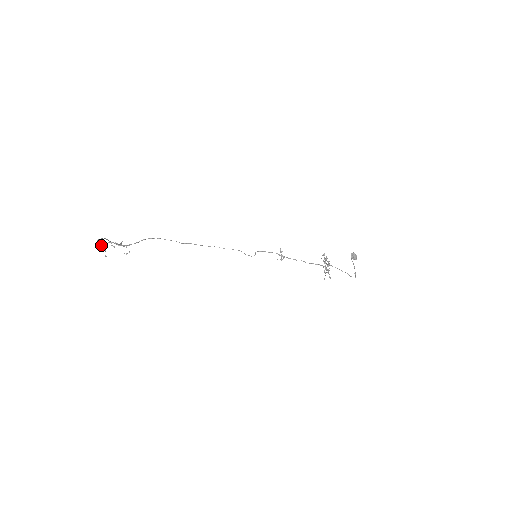
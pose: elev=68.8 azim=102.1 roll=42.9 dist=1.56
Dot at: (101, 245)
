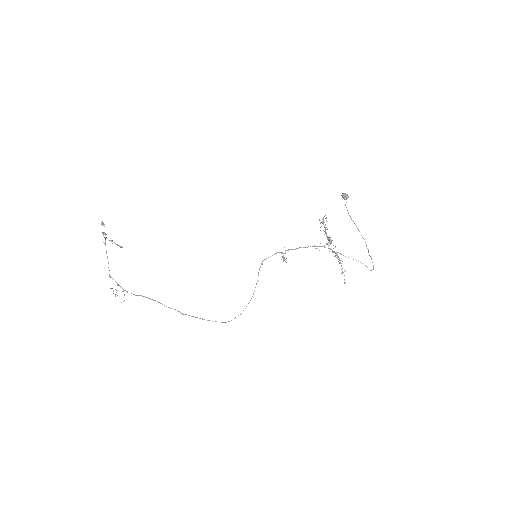
Dot at: occluded
